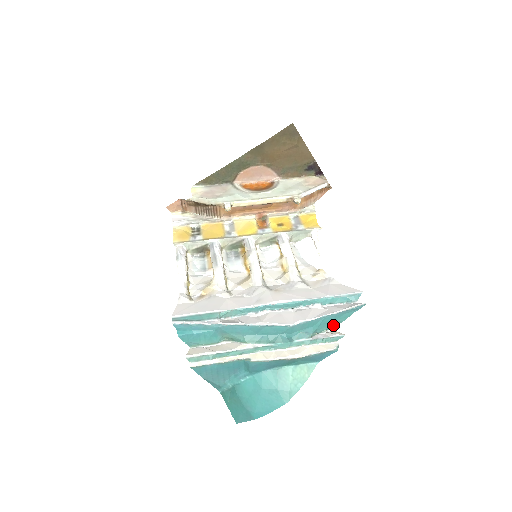
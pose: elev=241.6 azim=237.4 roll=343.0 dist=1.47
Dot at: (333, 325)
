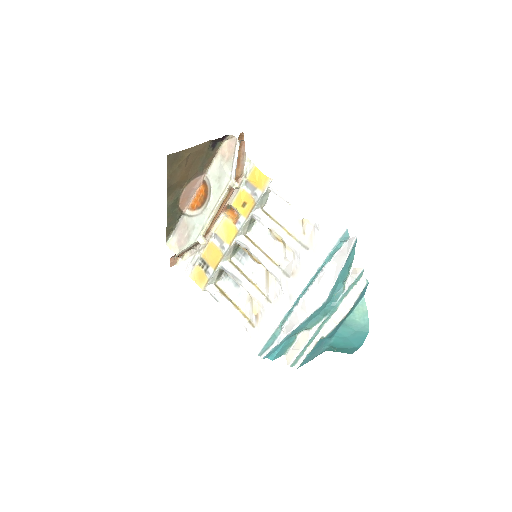
Dot at: (350, 266)
